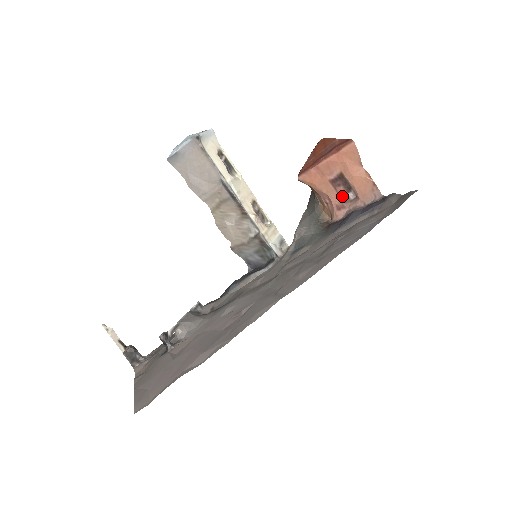
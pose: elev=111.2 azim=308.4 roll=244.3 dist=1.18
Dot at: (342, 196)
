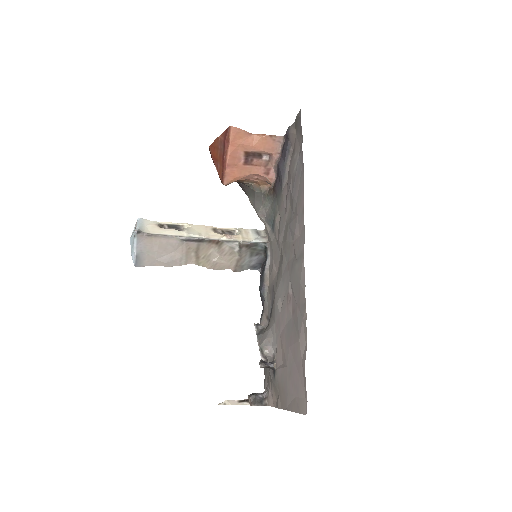
Dot at: (261, 164)
